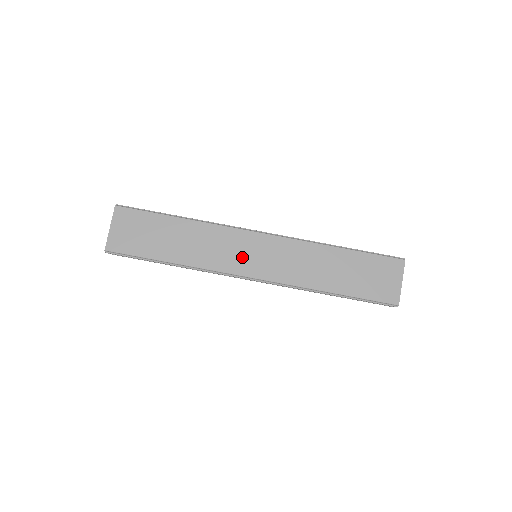
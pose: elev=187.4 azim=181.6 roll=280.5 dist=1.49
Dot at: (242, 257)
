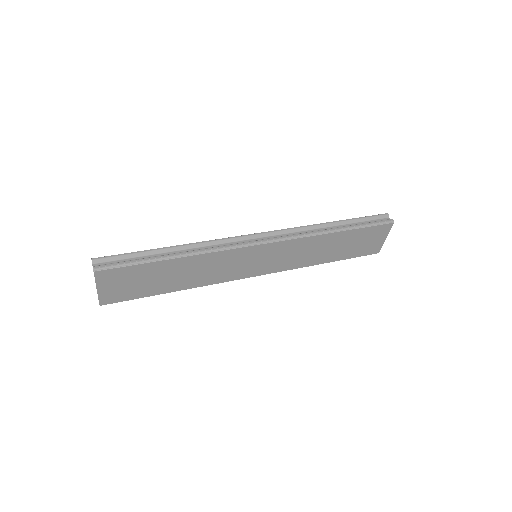
Dot at: (245, 267)
